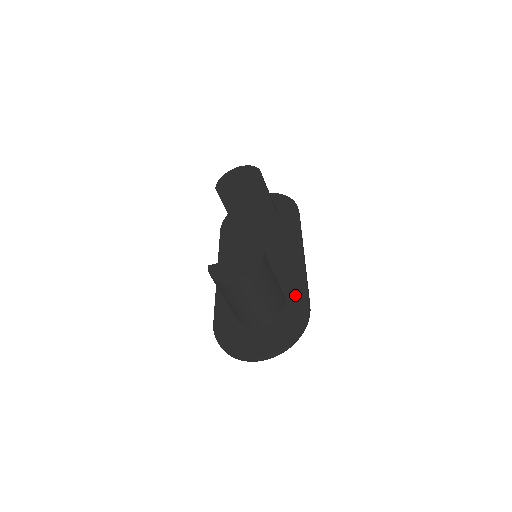
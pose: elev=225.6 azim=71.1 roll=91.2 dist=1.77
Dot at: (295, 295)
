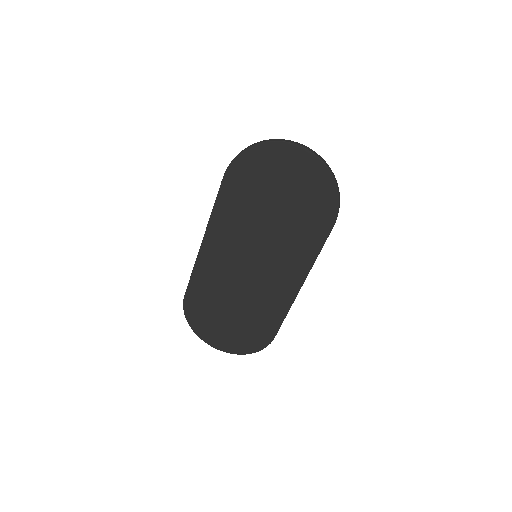
Dot at: occluded
